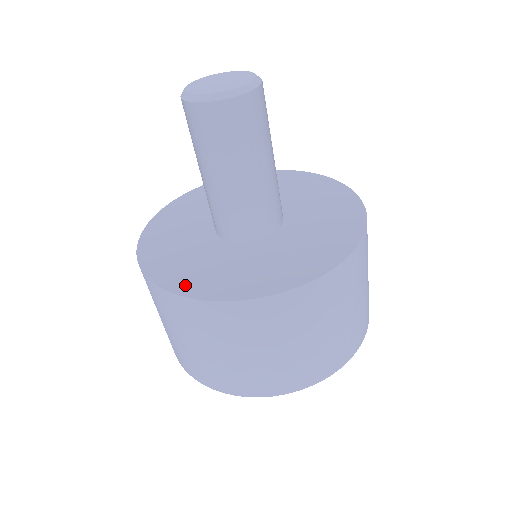
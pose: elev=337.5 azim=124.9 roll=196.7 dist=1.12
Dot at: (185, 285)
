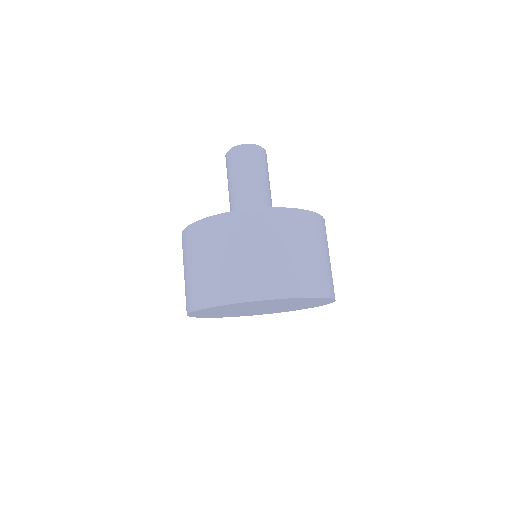
Dot at: occluded
